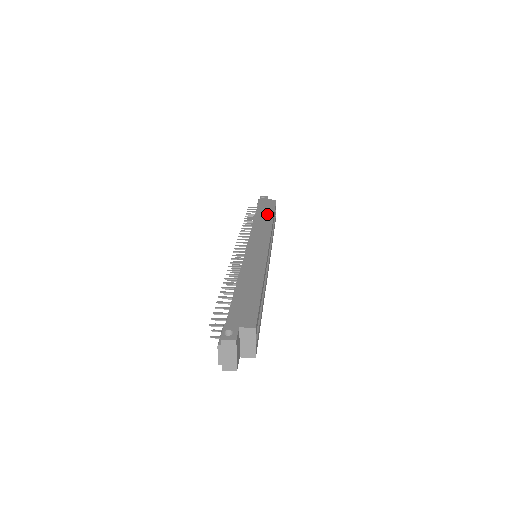
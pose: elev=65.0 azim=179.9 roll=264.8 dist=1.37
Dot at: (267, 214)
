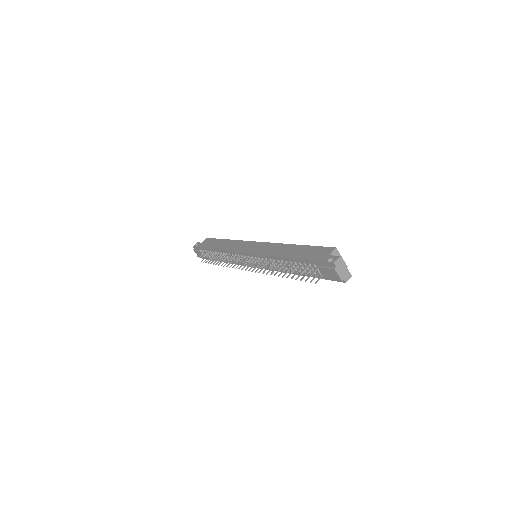
Dot at: (220, 243)
